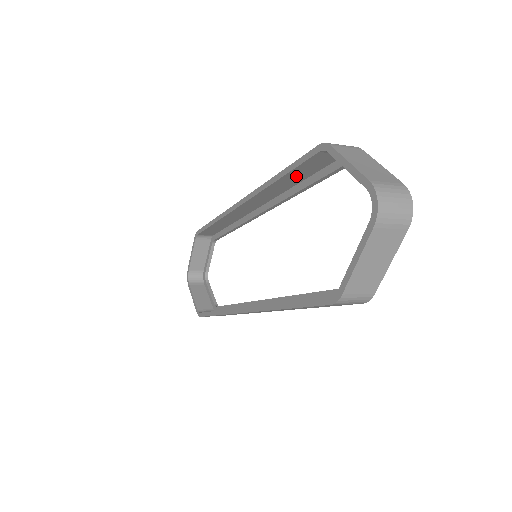
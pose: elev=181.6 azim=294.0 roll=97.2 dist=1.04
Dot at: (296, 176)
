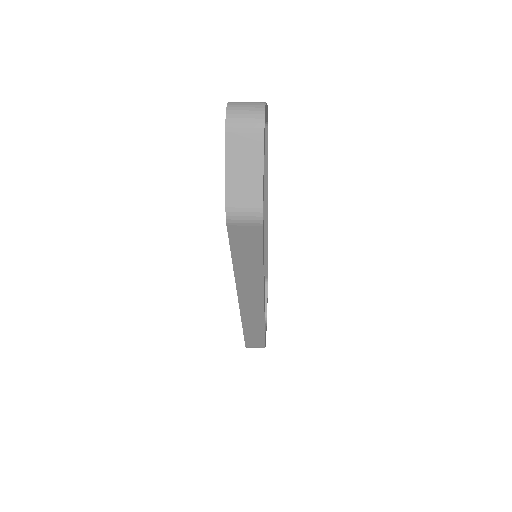
Dot at: occluded
